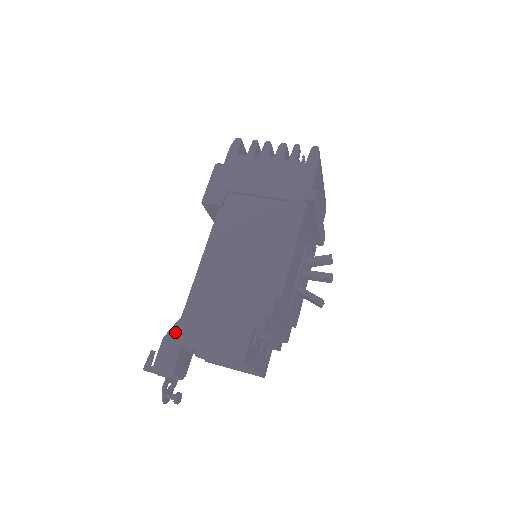
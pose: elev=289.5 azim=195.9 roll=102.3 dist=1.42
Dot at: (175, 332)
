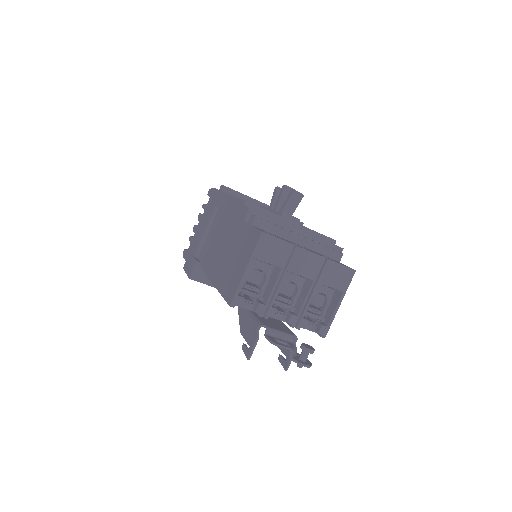
Dot at: (242, 320)
